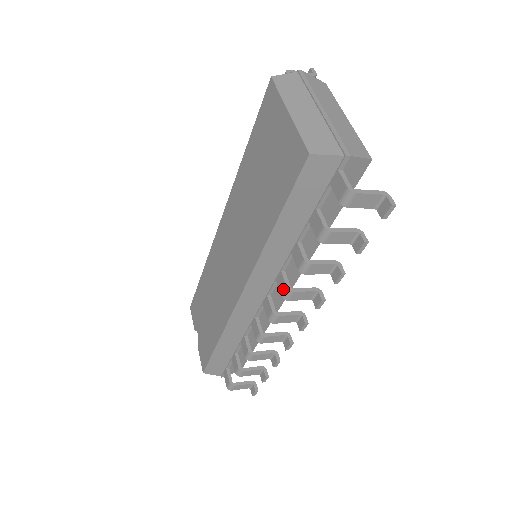
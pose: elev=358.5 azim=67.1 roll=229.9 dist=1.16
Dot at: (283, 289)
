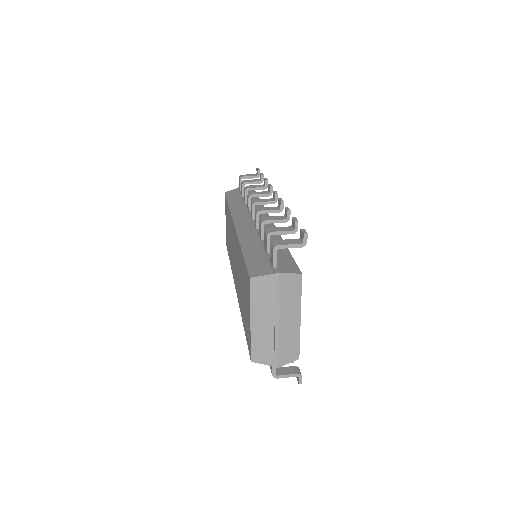
Dot at: occluded
